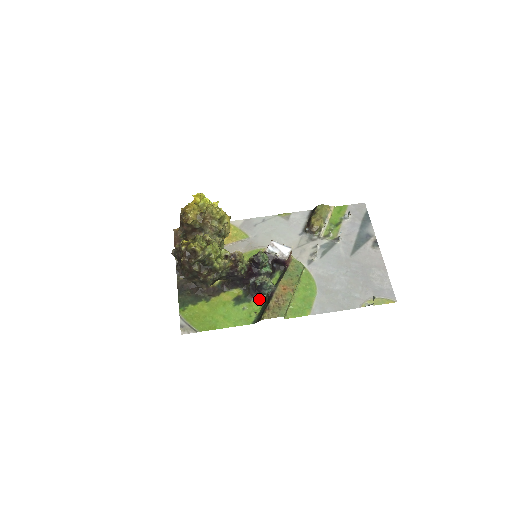
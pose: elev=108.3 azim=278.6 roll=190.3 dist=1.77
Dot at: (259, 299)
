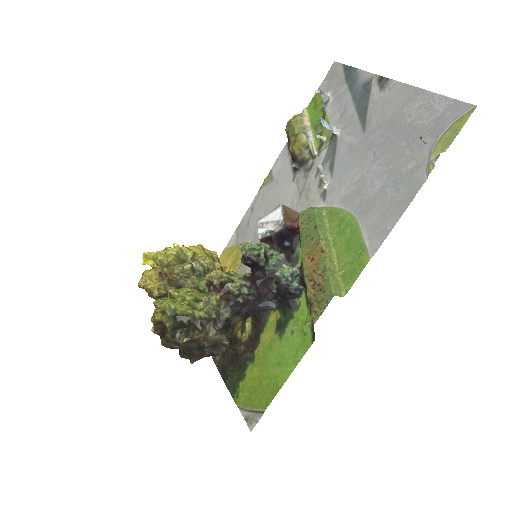
Dot at: (300, 302)
